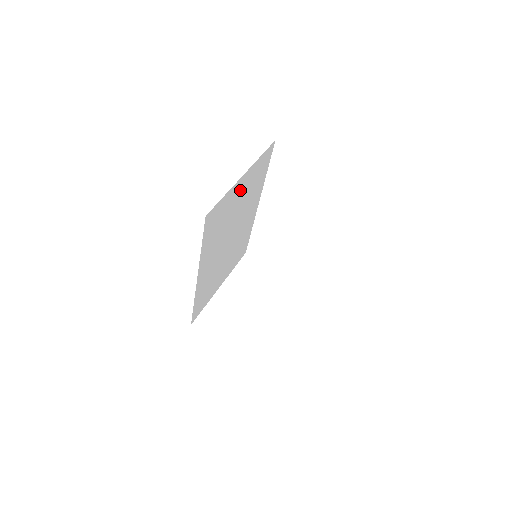
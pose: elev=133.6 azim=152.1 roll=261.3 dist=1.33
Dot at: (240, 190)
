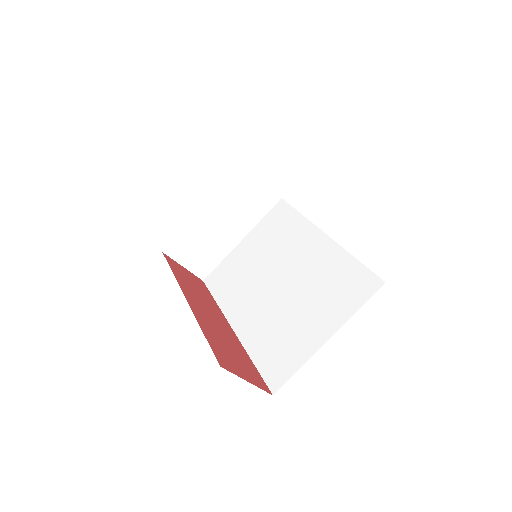
Dot at: occluded
